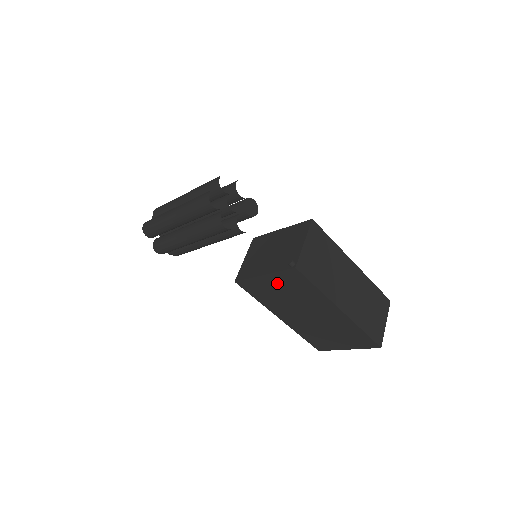
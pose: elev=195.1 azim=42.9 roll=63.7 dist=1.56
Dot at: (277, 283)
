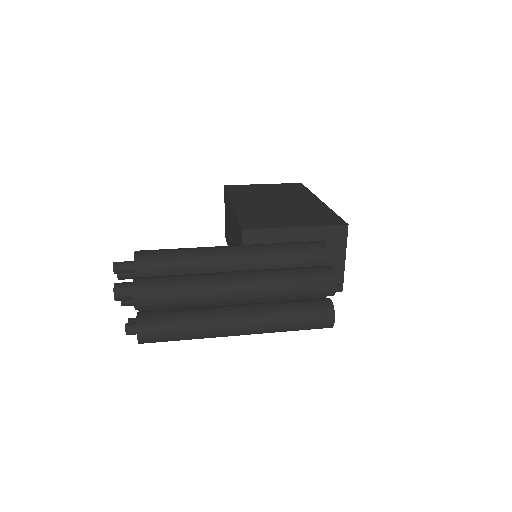
Dot at: occluded
